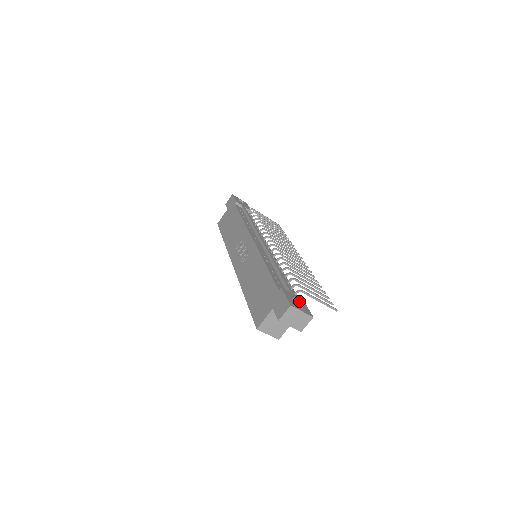
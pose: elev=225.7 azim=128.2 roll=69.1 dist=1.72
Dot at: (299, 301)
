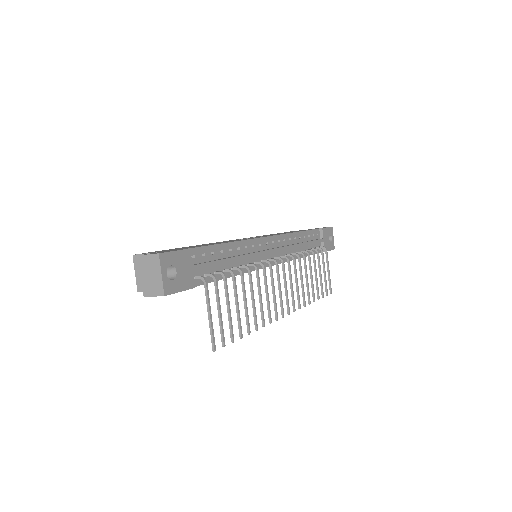
Dot at: (184, 276)
